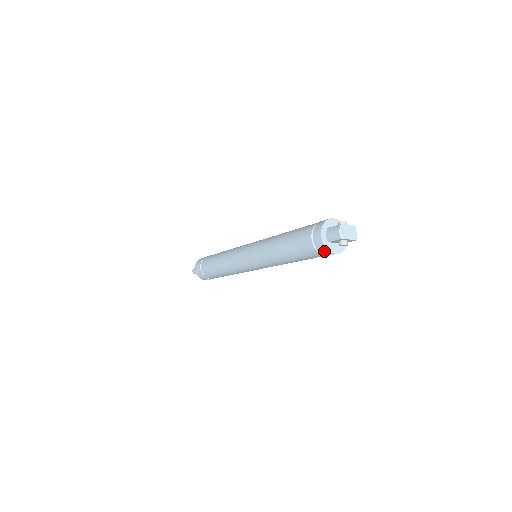
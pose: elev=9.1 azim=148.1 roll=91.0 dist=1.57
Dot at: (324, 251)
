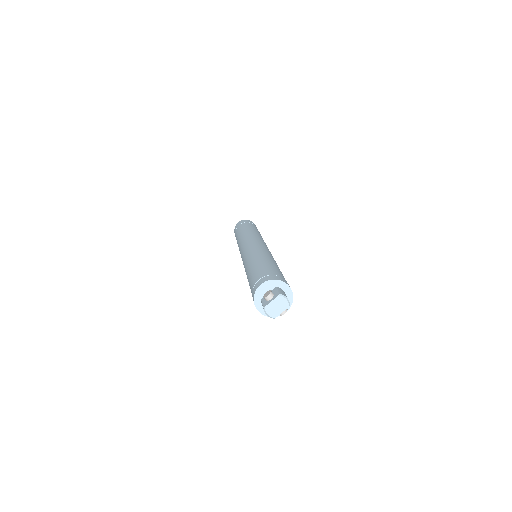
Dot at: occluded
